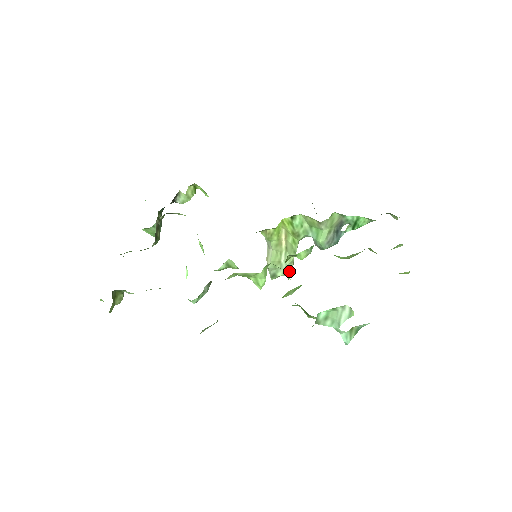
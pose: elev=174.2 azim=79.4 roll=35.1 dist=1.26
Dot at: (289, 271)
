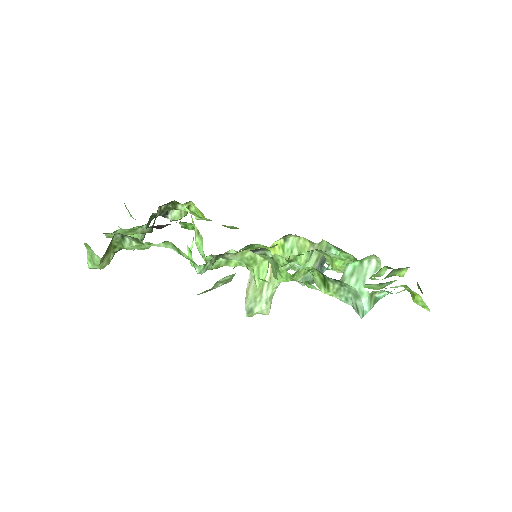
Dot at: (268, 307)
